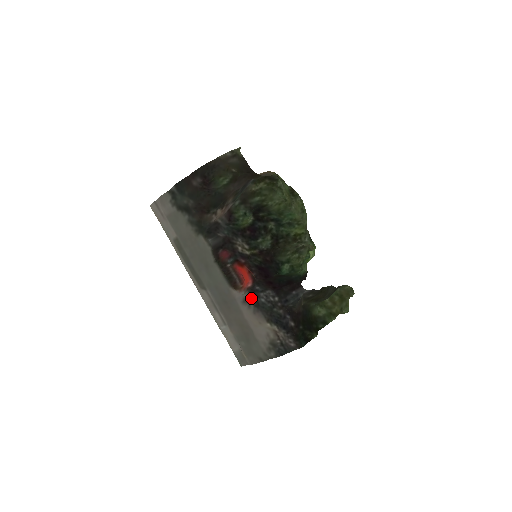
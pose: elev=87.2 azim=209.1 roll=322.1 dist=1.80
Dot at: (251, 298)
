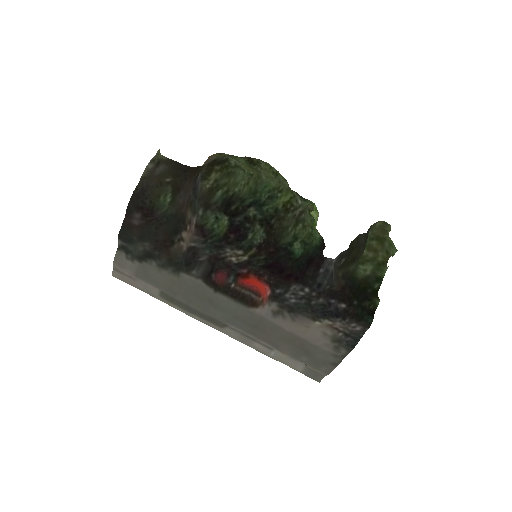
Dot at: (279, 306)
